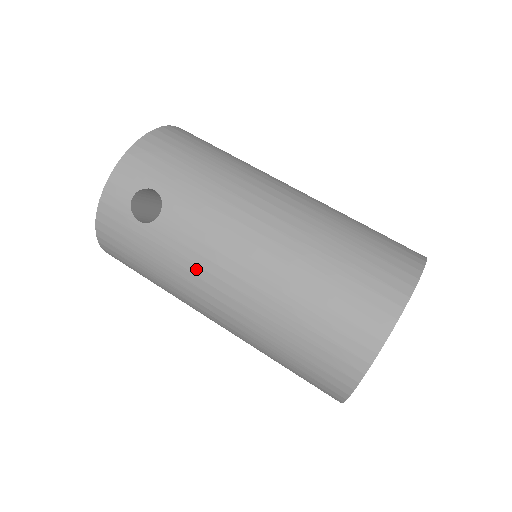
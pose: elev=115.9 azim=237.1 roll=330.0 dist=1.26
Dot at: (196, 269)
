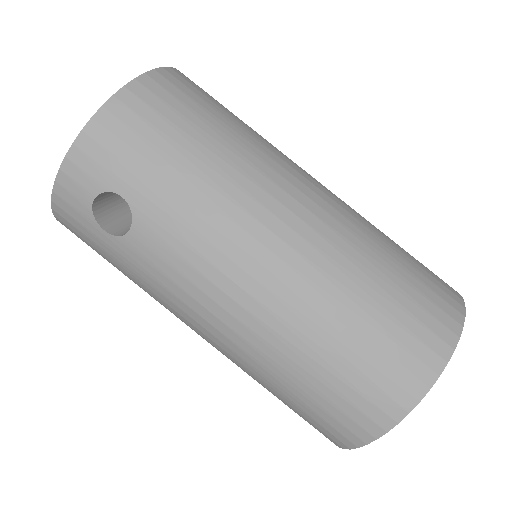
Dot at: (176, 300)
